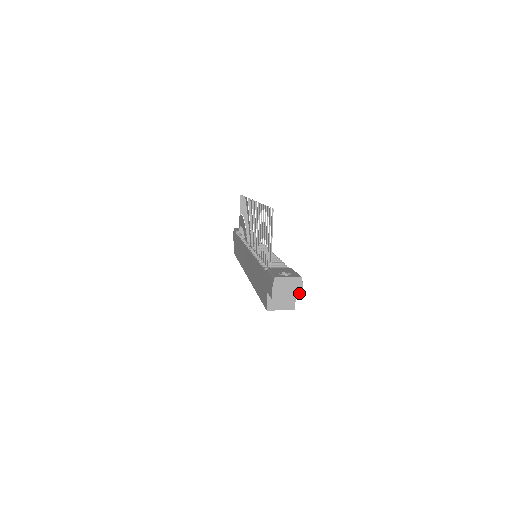
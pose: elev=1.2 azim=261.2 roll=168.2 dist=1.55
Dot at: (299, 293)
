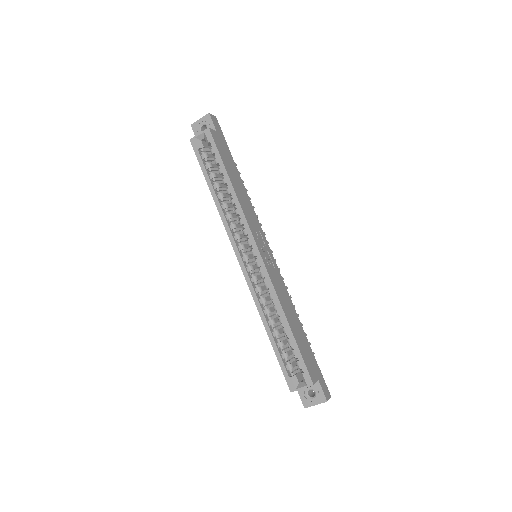
Dot at: (209, 116)
